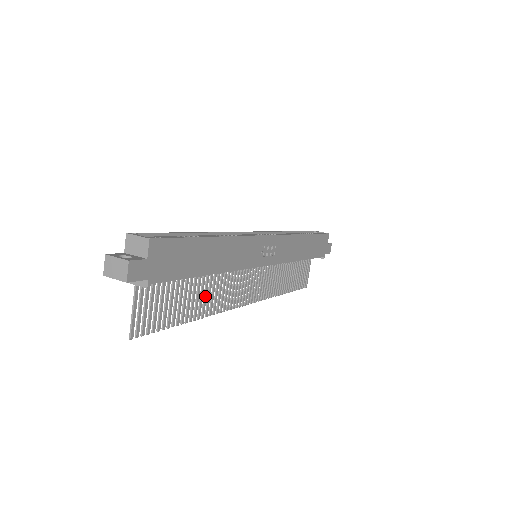
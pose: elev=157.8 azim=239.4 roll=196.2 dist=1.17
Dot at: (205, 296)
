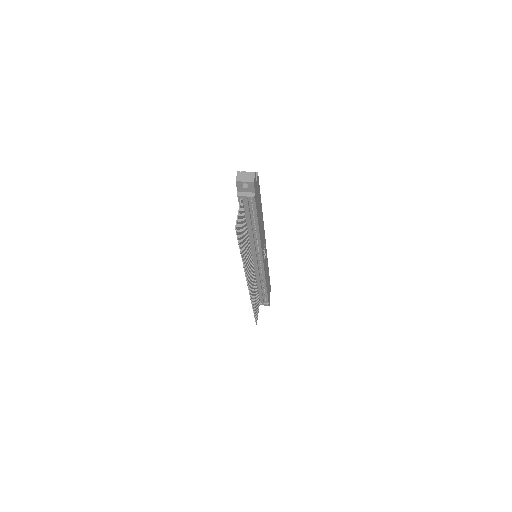
Dot at: (246, 250)
